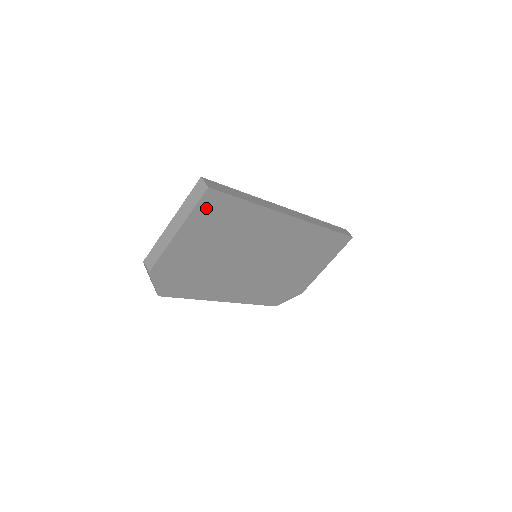
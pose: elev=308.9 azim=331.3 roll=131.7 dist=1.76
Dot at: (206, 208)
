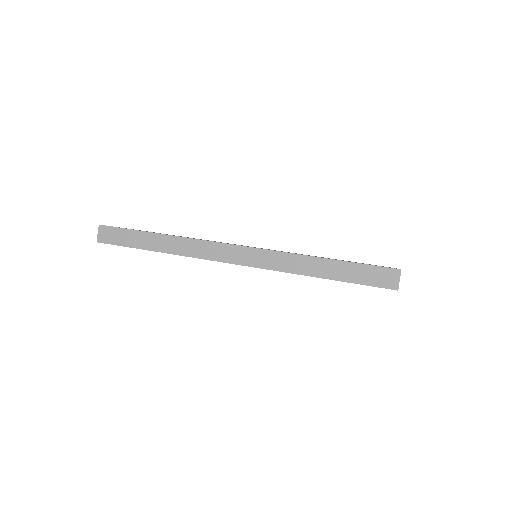
Dot at: occluded
